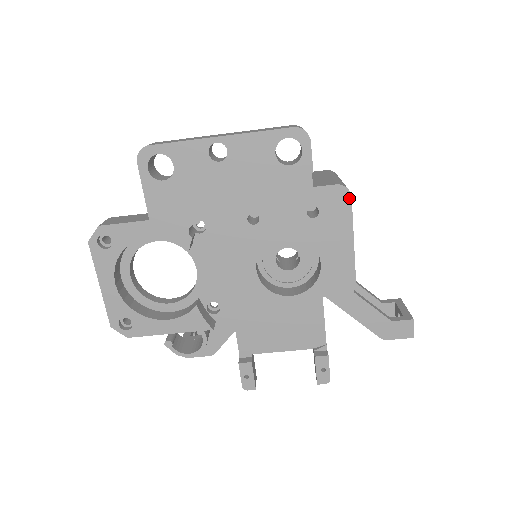
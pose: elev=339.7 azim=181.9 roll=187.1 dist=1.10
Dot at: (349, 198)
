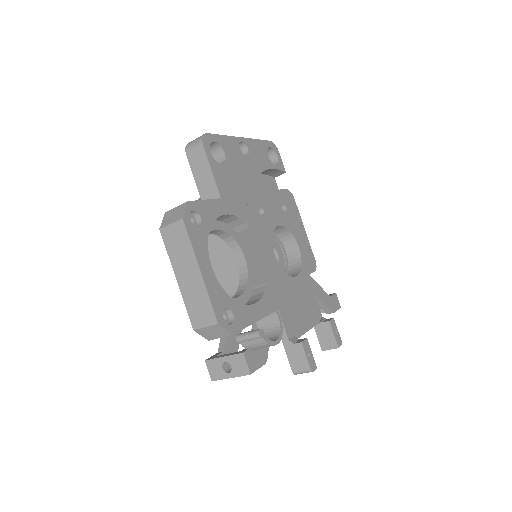
Dot at: (294, 199)
